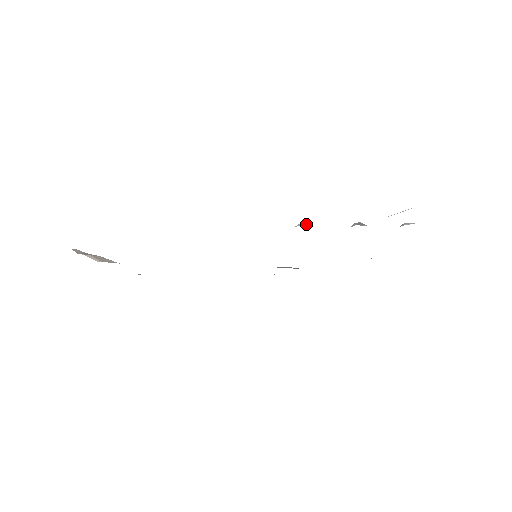
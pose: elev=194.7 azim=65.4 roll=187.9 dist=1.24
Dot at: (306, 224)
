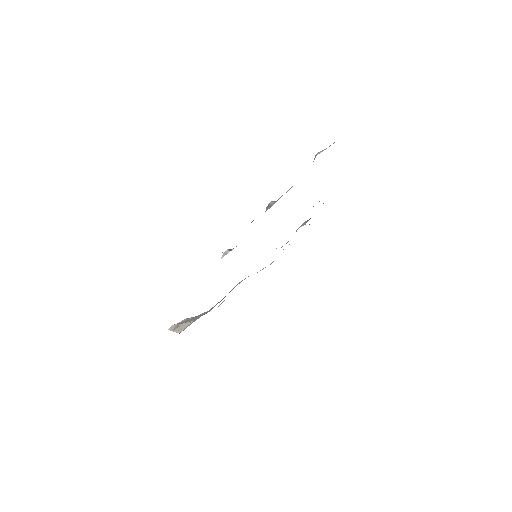
Dot at: (227, 251)
